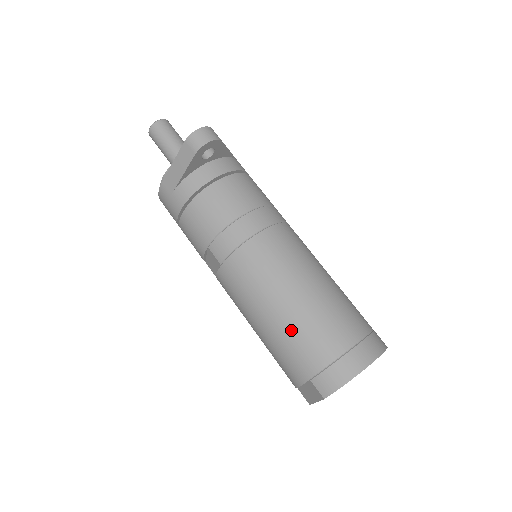
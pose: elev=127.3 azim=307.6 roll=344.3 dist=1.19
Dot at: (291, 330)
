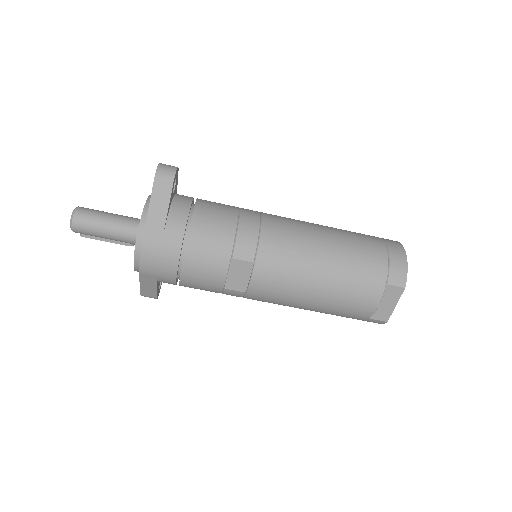
Dot at: (347, 261)
